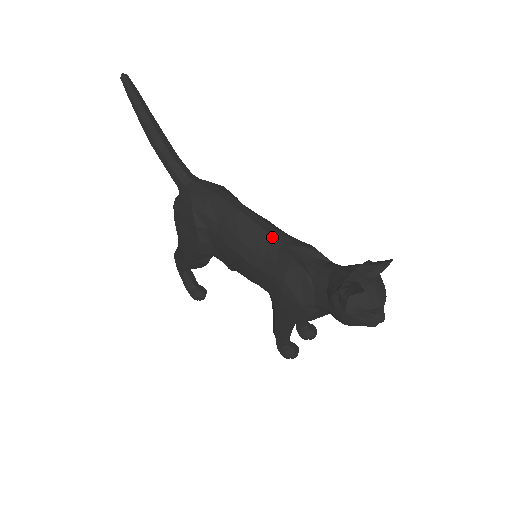
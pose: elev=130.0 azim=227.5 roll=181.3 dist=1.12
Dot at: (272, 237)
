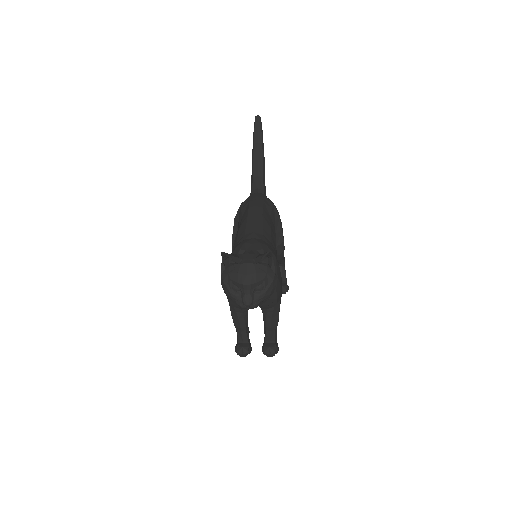
Dot at: (253, 232)
